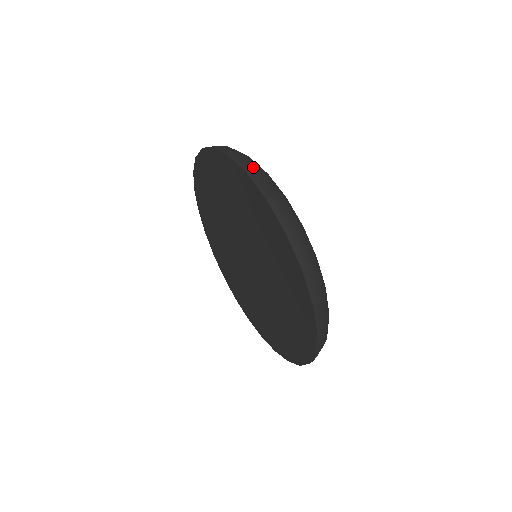
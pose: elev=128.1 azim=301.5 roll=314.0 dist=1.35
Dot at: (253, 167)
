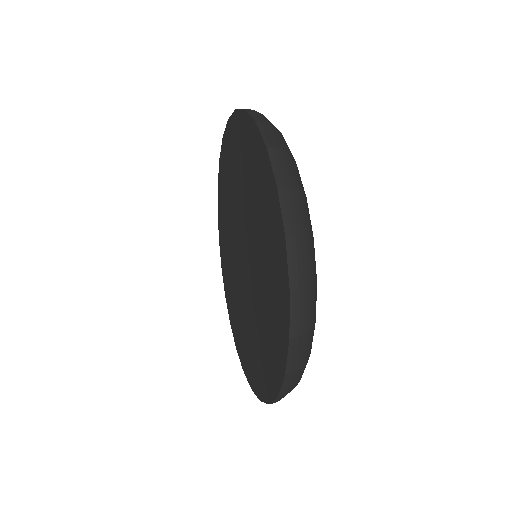
Dot at: (266, 121)
